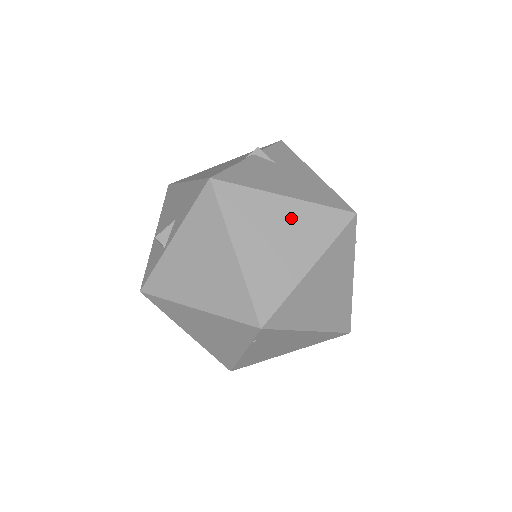
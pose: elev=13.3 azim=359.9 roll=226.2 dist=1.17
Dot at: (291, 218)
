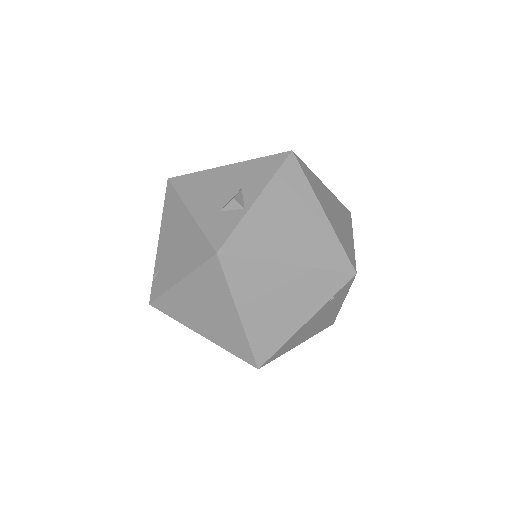
Dot at: (333, 201)
